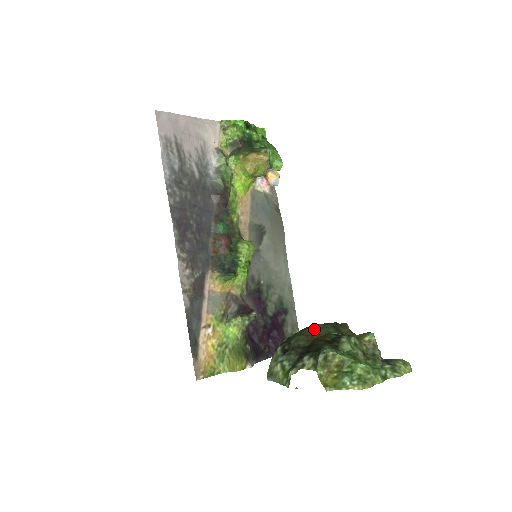
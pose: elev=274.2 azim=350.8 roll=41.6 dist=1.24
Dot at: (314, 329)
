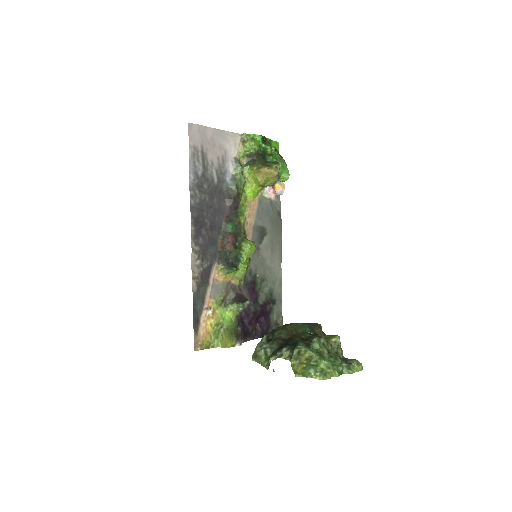
Dot at: (294, 326)
